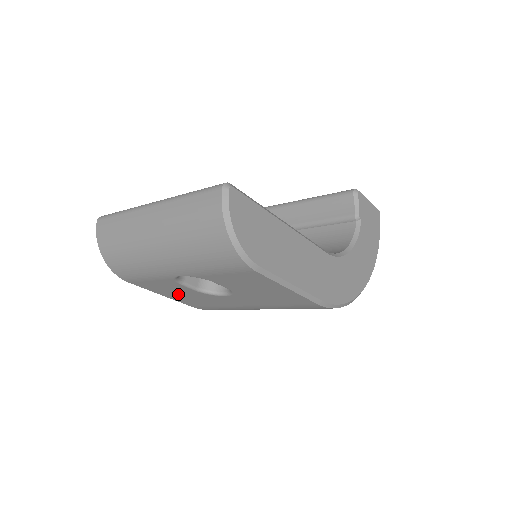
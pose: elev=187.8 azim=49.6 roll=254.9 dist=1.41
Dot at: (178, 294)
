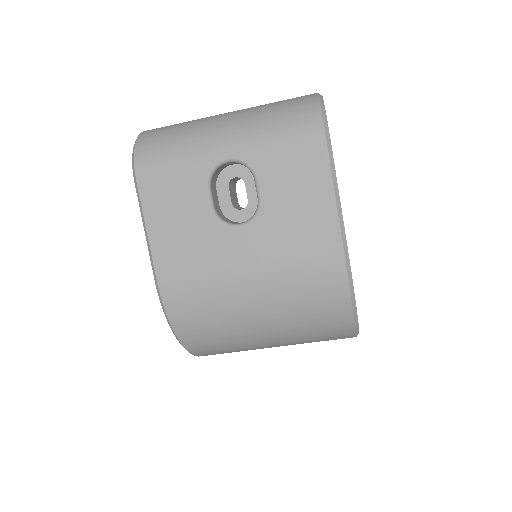
Dot at: (175, 225)
